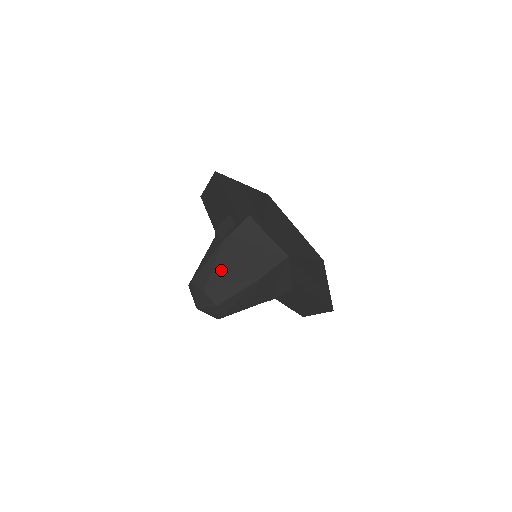
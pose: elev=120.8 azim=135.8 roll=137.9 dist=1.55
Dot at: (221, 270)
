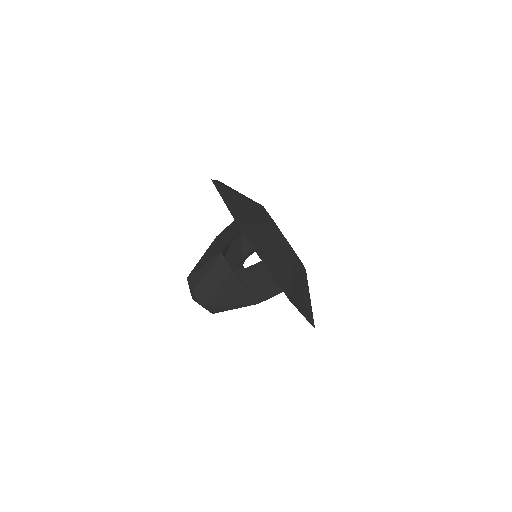
Dot at: (223, 294)
